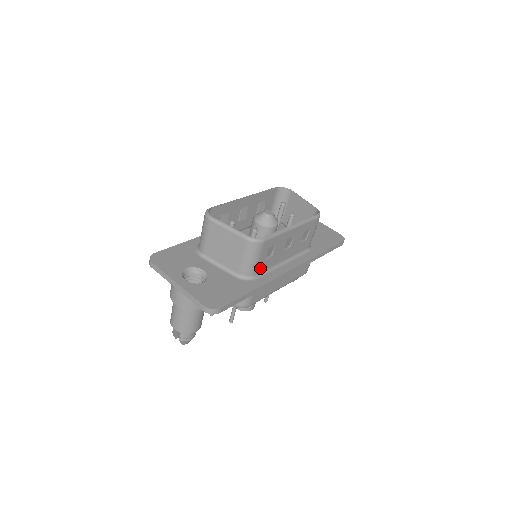
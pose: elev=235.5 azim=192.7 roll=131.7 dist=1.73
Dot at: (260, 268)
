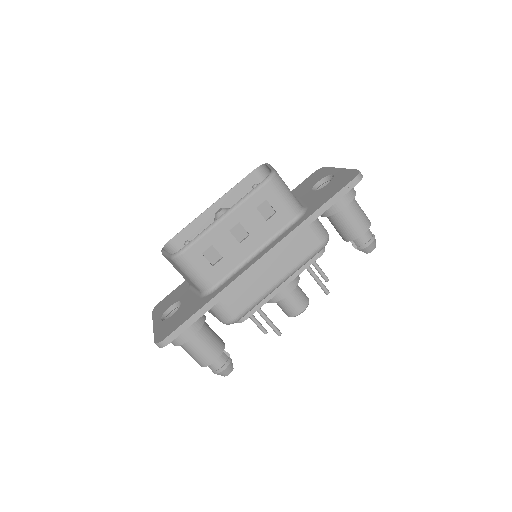
Dot at: (215, 276)
